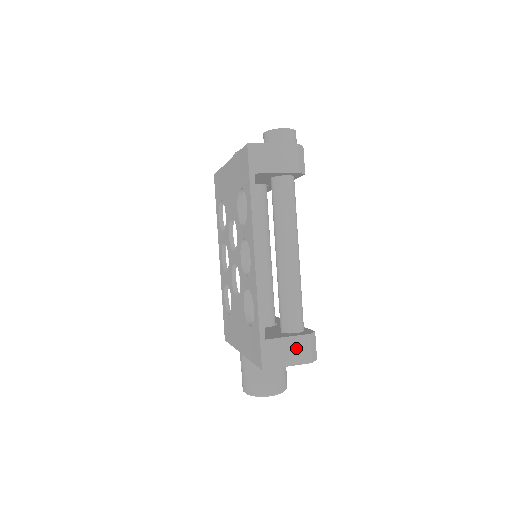
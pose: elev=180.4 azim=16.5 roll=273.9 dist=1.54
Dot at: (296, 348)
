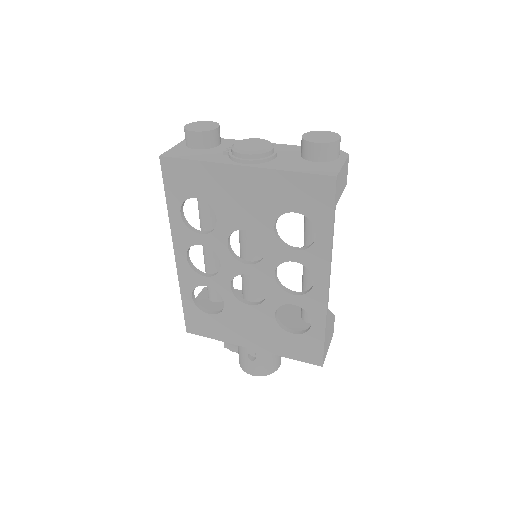
Dot at: (331, 333)
